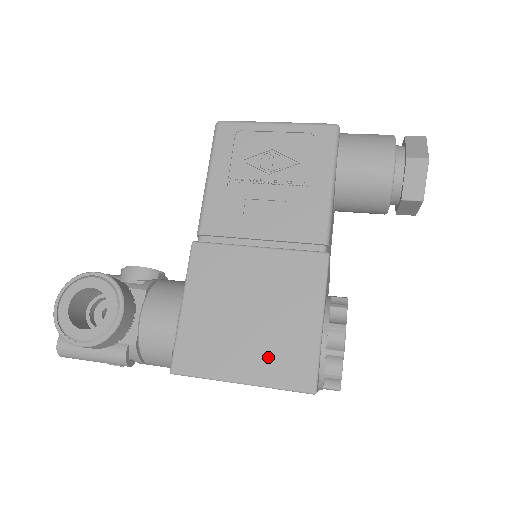
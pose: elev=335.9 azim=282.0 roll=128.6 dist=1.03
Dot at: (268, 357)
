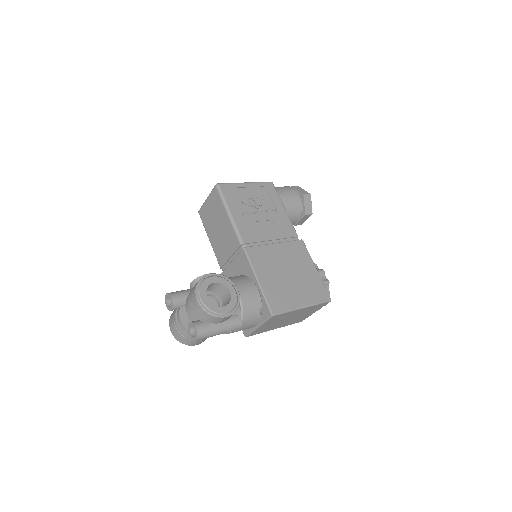
Dot at: (307, 292)
